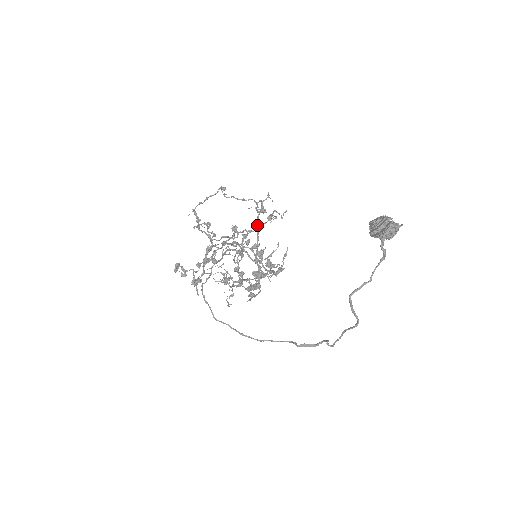
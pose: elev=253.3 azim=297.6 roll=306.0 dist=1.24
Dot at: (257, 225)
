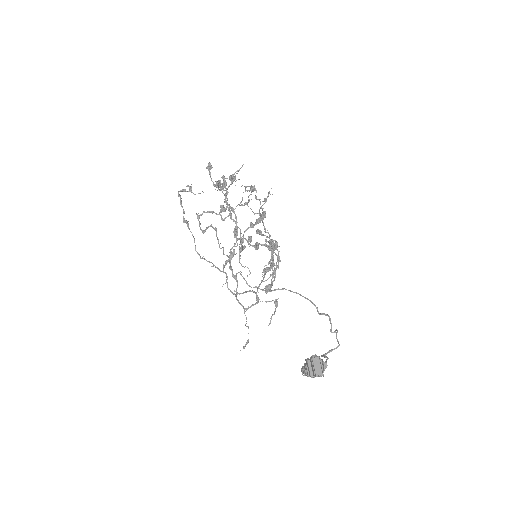
Dot at: occluded
